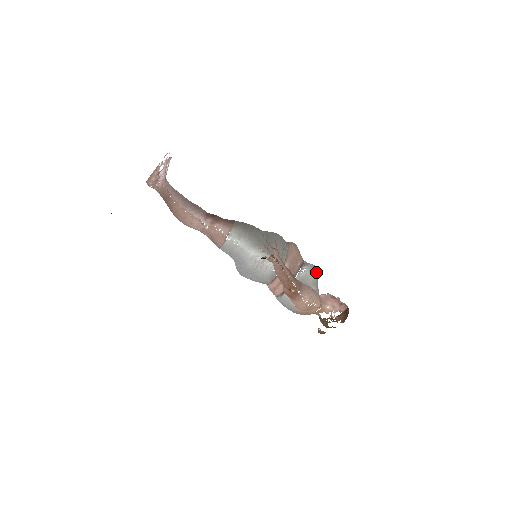
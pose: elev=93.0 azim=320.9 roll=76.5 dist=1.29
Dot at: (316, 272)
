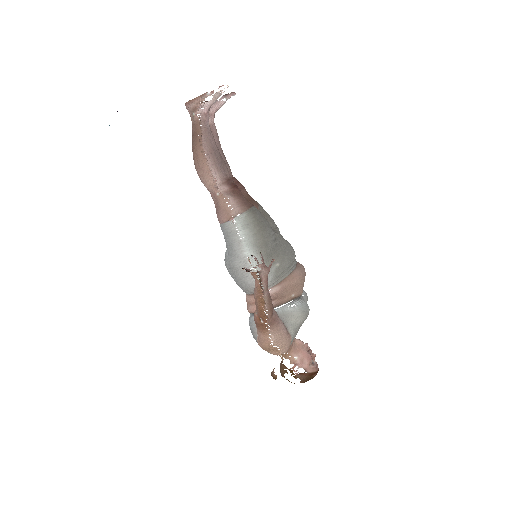
Dot at: (305, 316)
